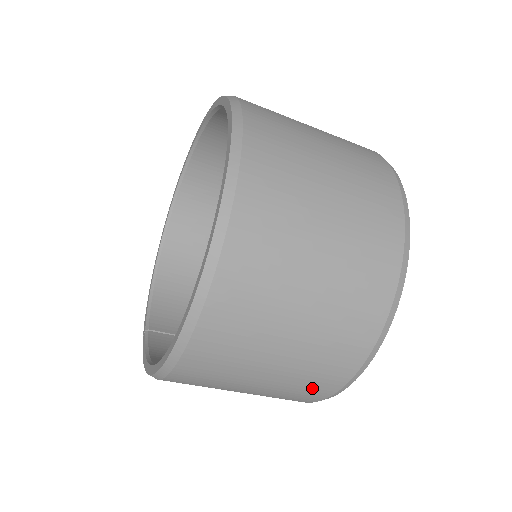
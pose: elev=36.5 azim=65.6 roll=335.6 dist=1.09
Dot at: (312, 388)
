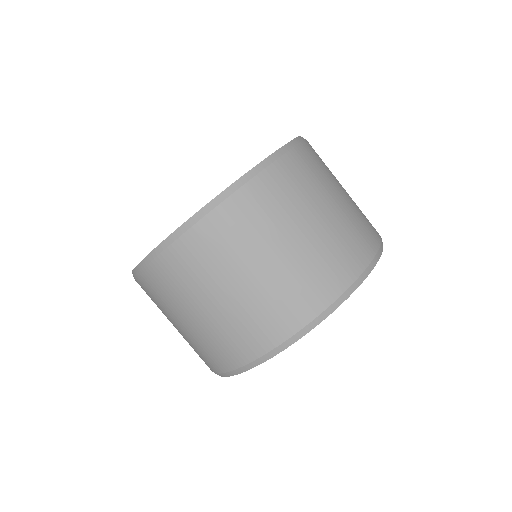
Dot at: (243, 340)
